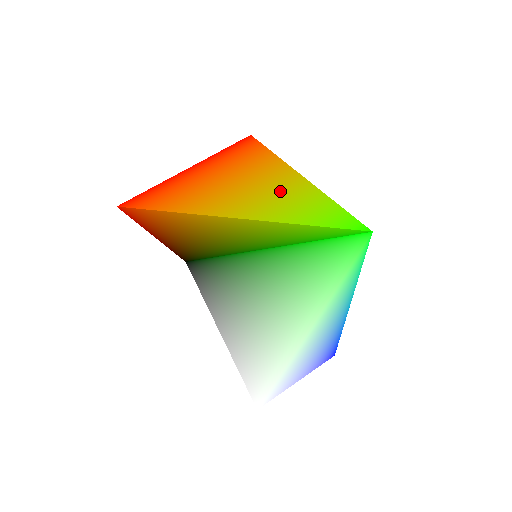
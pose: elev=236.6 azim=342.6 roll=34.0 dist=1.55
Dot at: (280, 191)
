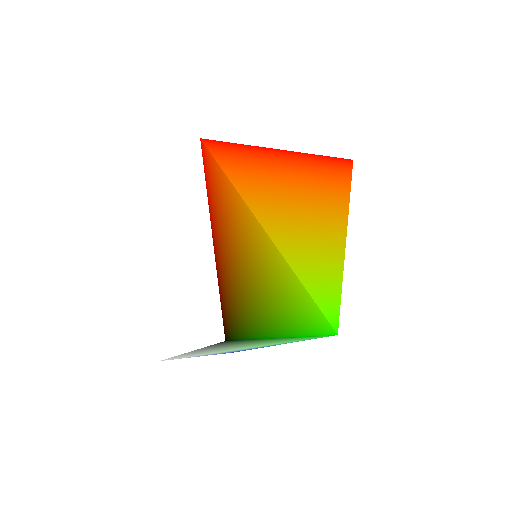
Dot at: (322, 247)
